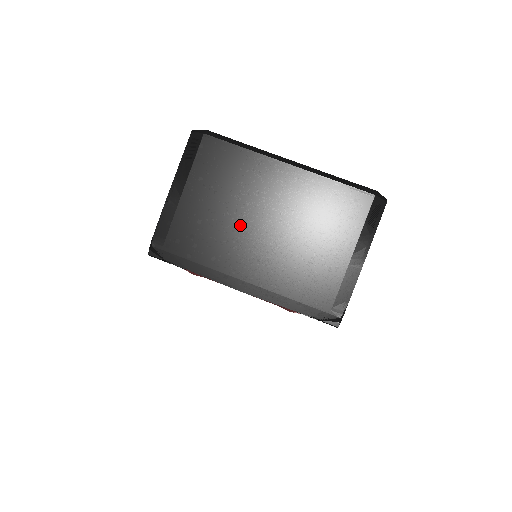
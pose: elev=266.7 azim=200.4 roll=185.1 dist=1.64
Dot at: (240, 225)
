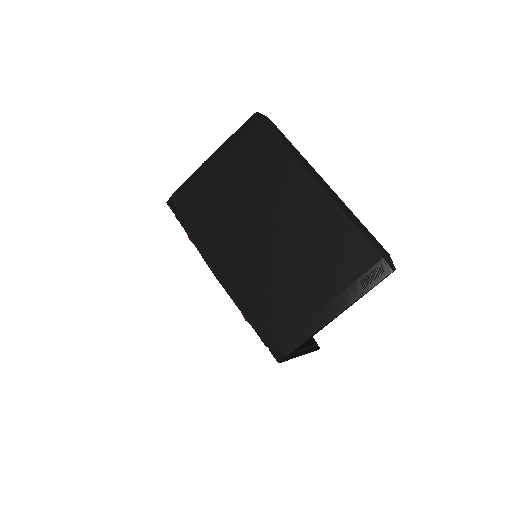
Dot at: (247, 218)
